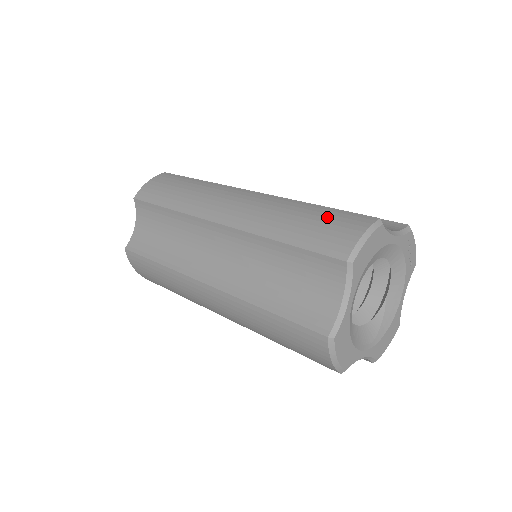
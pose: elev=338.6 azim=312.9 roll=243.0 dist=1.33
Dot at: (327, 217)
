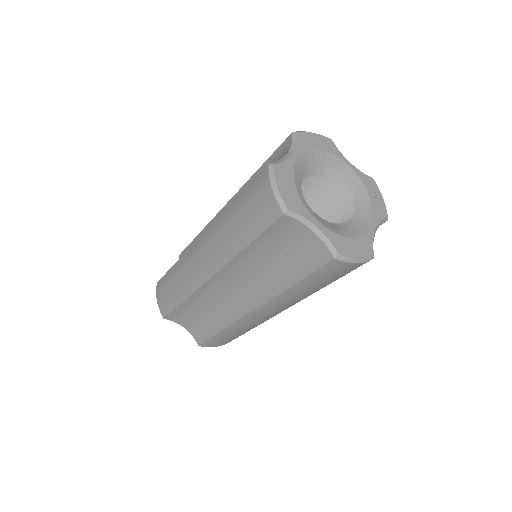
Dot at: occluded
